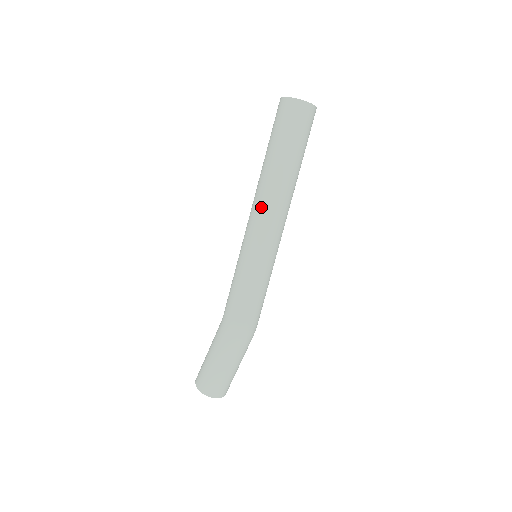
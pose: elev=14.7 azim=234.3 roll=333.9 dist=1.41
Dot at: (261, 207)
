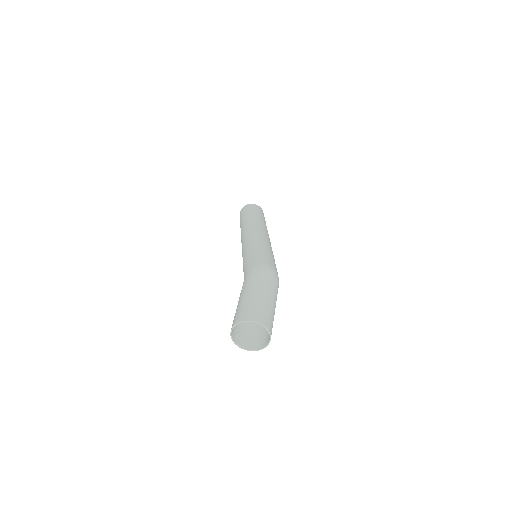
Dot at: (251, 227)
